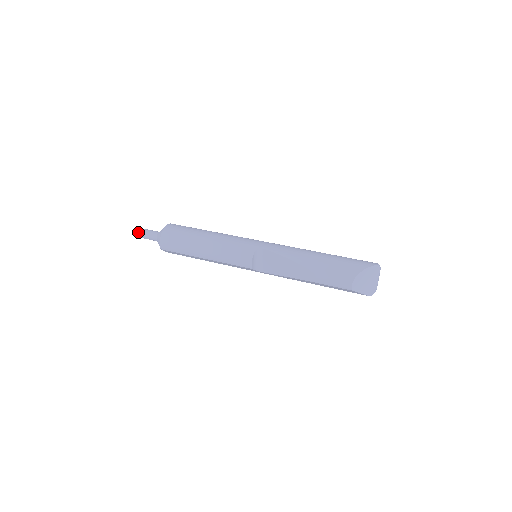
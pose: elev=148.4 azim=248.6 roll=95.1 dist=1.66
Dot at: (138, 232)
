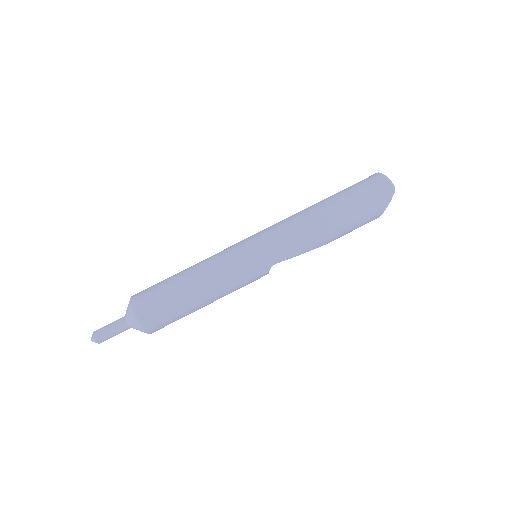
Dot at: occluded
